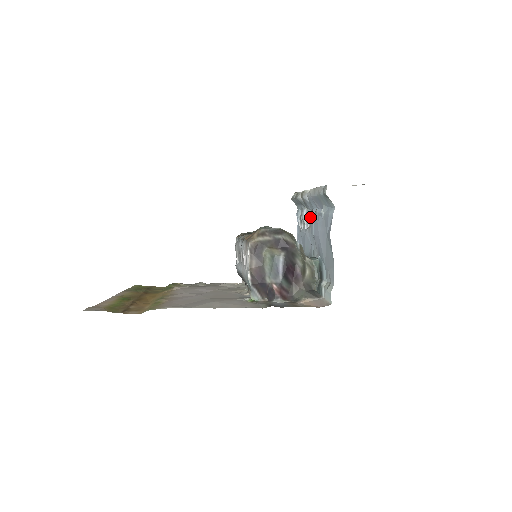
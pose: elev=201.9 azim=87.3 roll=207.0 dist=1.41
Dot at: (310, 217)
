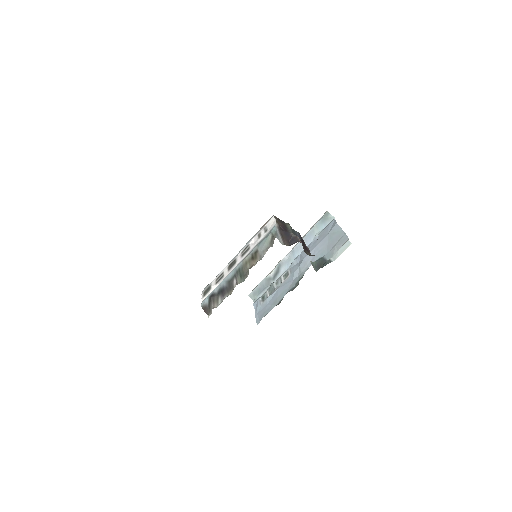
Dot at: (287, 271)
